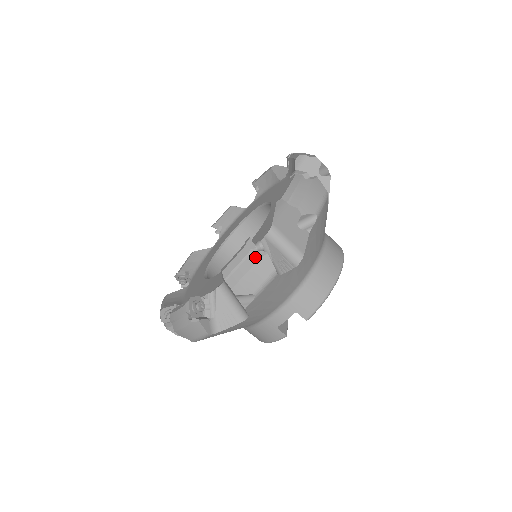
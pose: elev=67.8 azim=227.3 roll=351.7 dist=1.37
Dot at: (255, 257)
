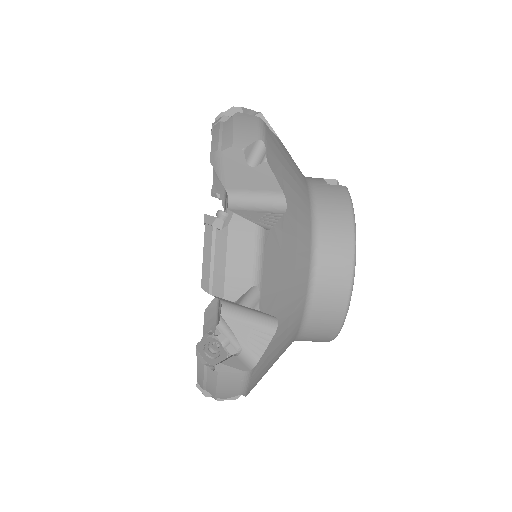
Dot at: (210, 396)
